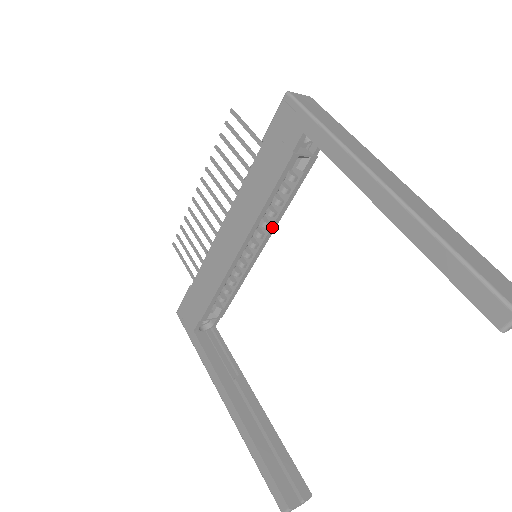
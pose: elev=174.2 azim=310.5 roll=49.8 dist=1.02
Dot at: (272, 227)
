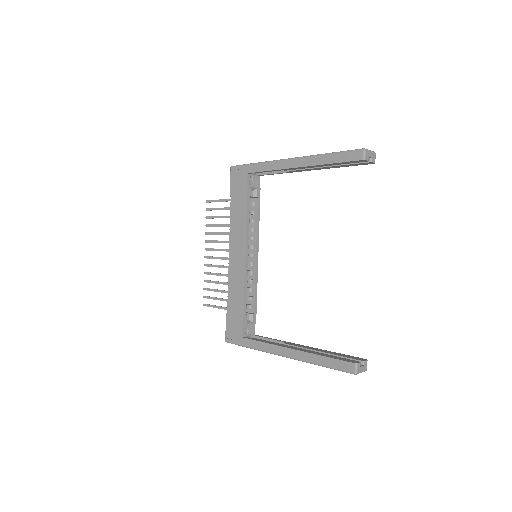
Dot at: (257, 238)
